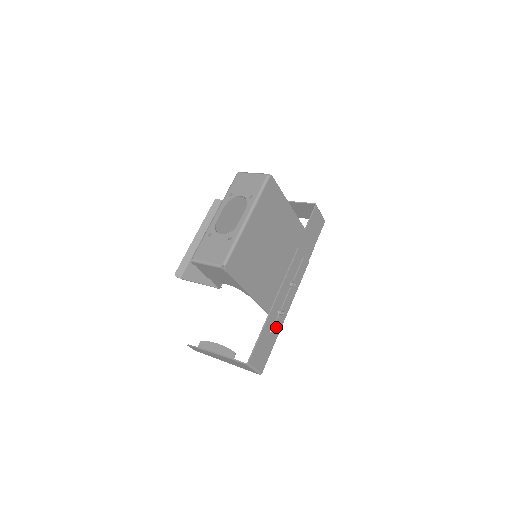
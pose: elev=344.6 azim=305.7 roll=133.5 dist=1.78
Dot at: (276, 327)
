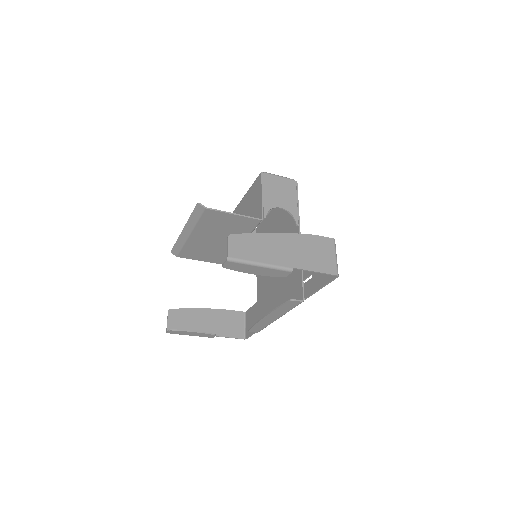
Dot at: (307, 287)
